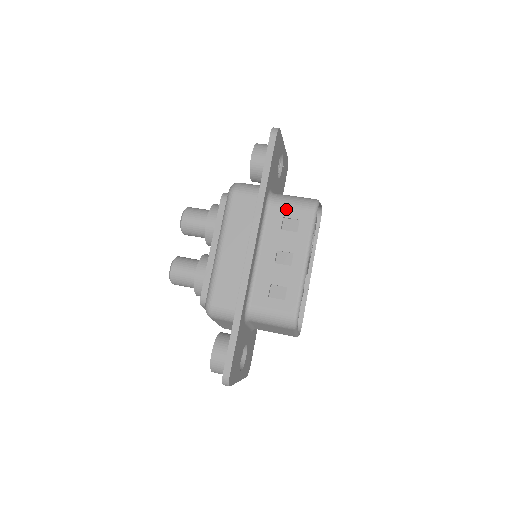
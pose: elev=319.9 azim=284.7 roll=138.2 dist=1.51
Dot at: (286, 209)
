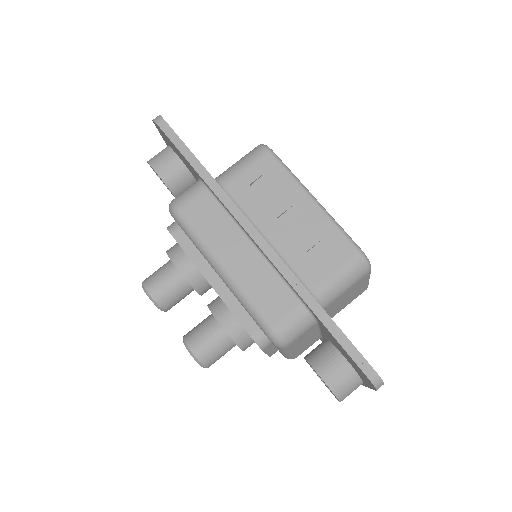
Dot at: (244, 176)
